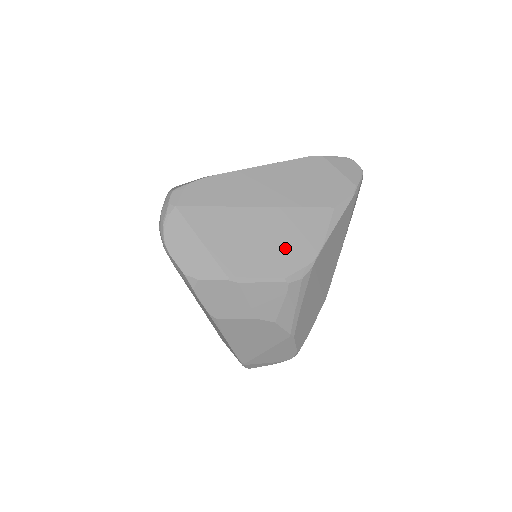
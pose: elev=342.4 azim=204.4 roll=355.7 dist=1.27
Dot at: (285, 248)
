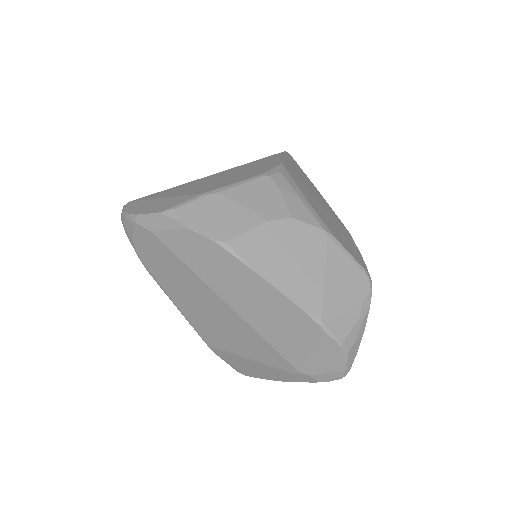
Dot at: (248, 172)
